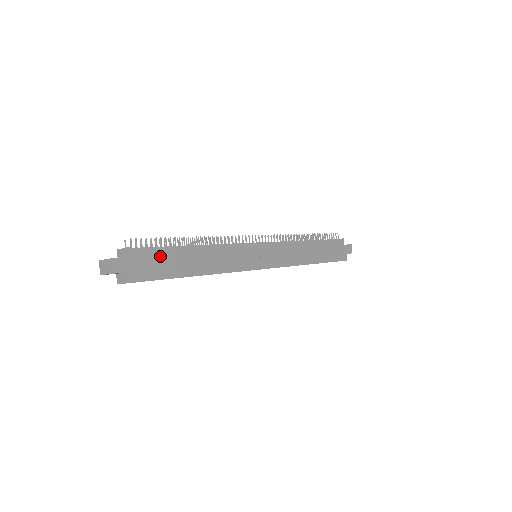
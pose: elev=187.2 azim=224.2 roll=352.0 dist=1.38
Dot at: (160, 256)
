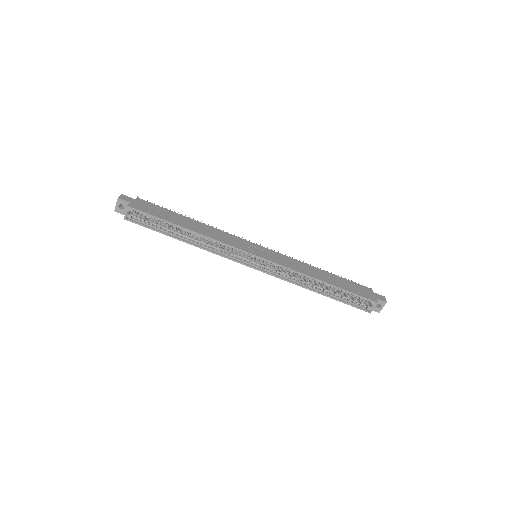
Dot at: (160, 209)
